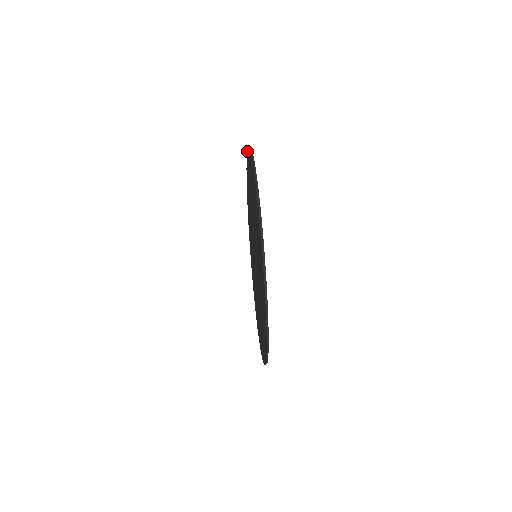
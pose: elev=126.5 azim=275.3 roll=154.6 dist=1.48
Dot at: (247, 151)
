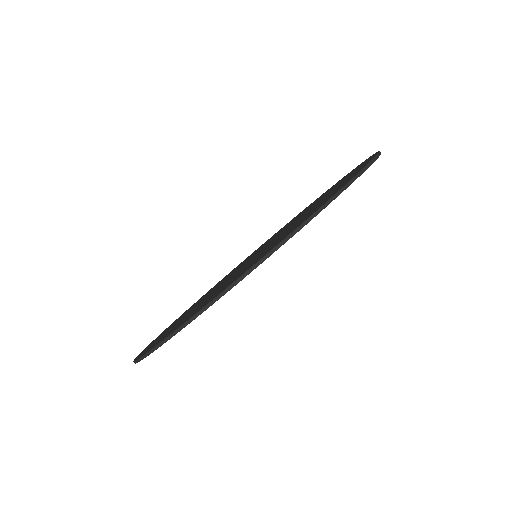
Dot at: (357, 166)
